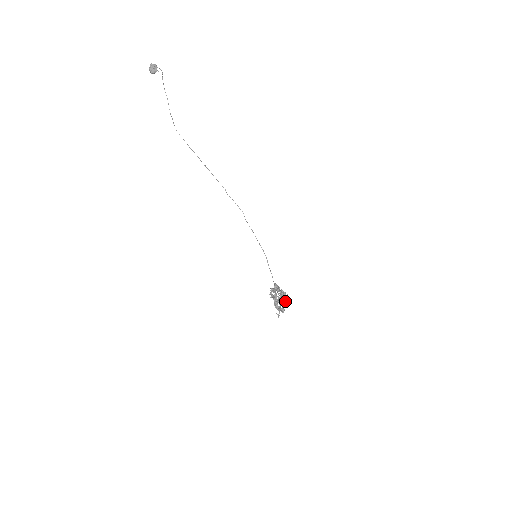
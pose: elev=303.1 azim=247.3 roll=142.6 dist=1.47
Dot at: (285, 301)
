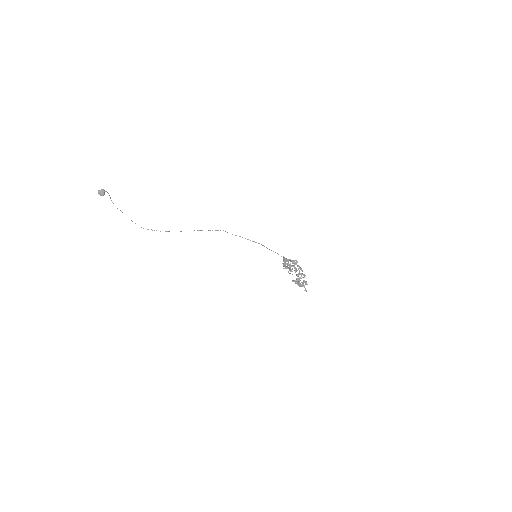
Dot at: (299, 266)
